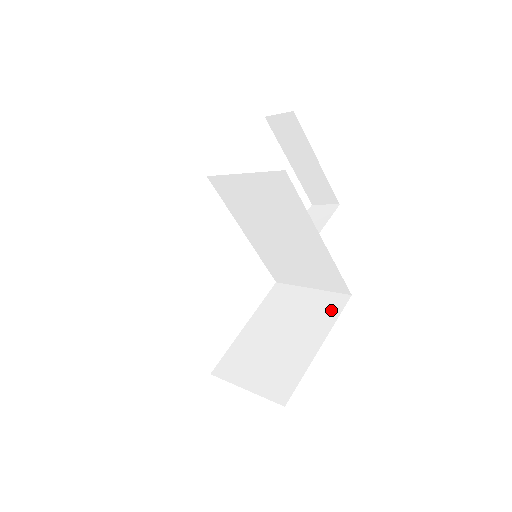
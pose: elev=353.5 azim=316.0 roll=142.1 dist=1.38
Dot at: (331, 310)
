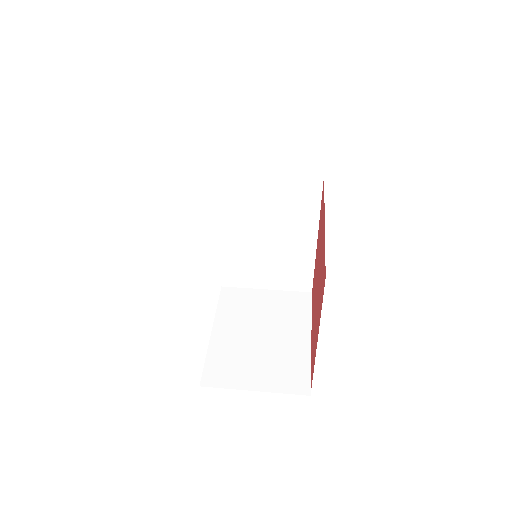
Dot at: (301, 306)
